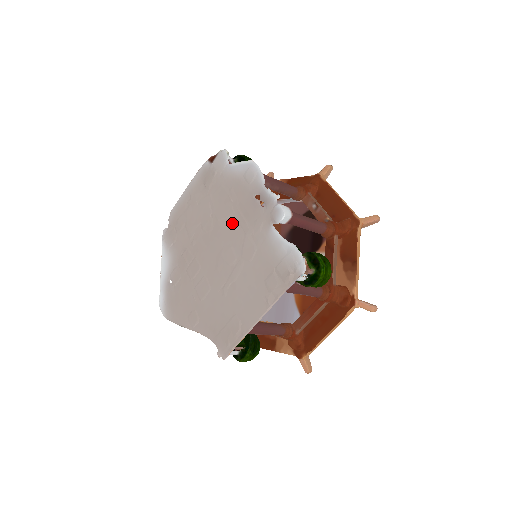
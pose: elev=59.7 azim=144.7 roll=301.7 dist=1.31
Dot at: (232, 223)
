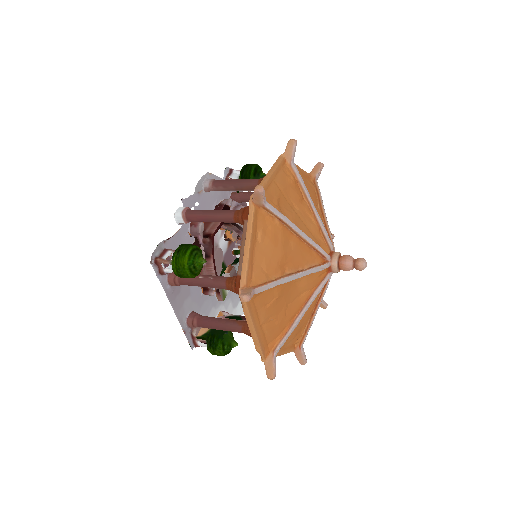
Dot at: occluded
